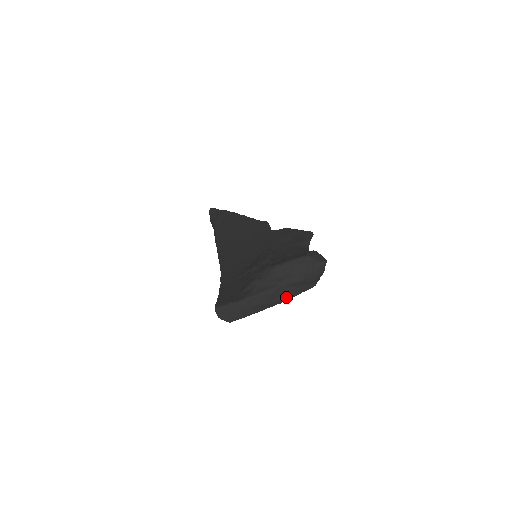
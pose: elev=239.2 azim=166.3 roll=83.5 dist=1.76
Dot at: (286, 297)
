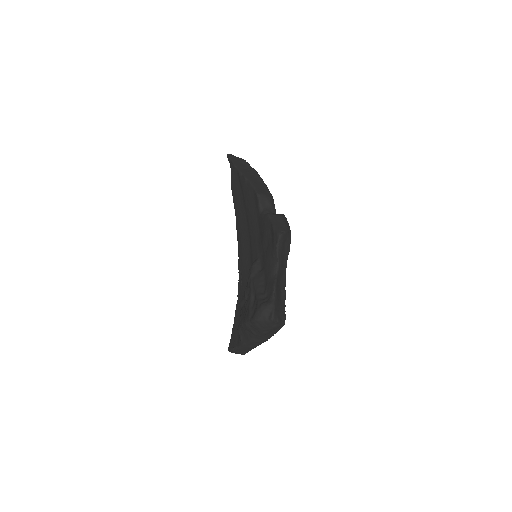
Dot at: (266, 339)
